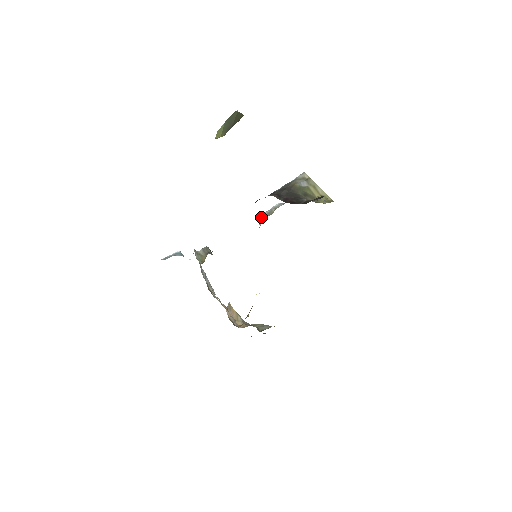
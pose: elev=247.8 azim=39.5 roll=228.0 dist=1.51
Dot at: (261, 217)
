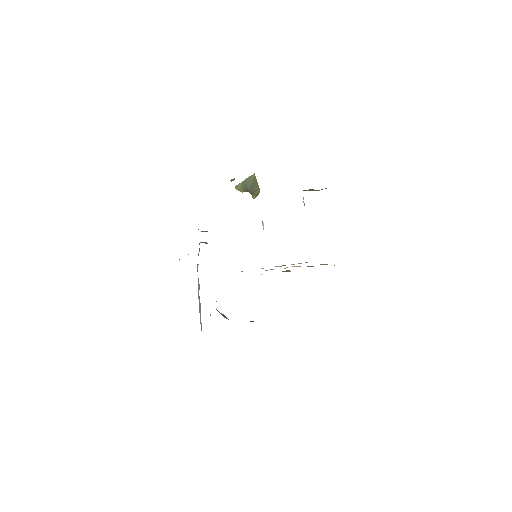
Dot at: occluded
